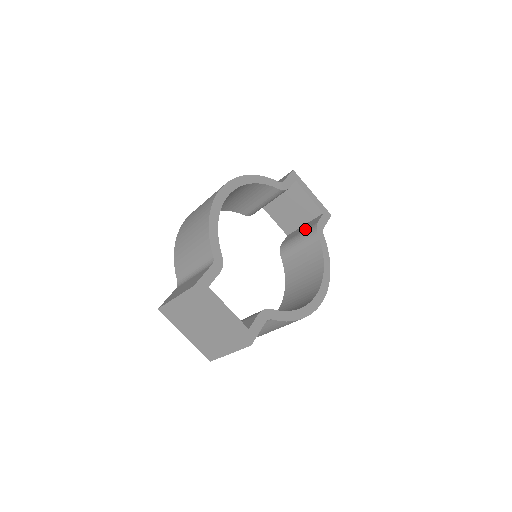
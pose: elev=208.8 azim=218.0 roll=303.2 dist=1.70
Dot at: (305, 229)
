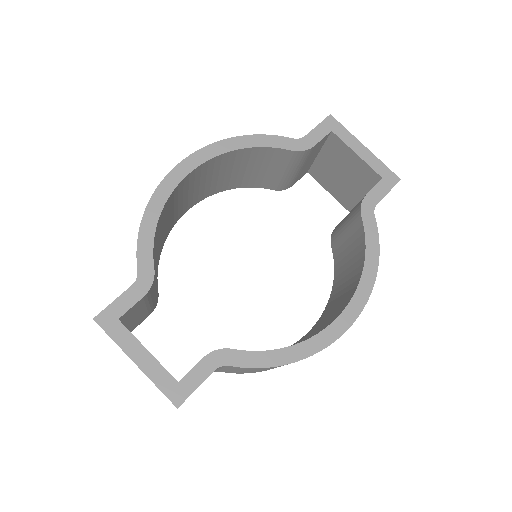
Dot at: occluded
